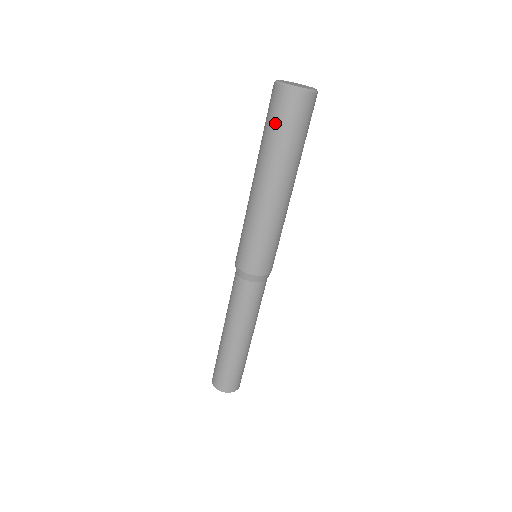
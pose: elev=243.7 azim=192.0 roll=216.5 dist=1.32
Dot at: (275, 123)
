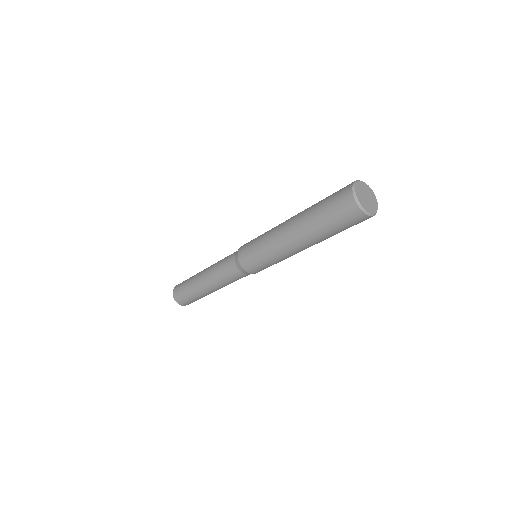
Dot at: (332, 217)
